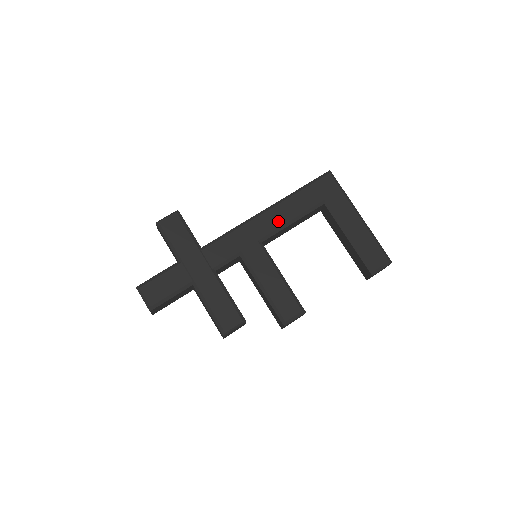
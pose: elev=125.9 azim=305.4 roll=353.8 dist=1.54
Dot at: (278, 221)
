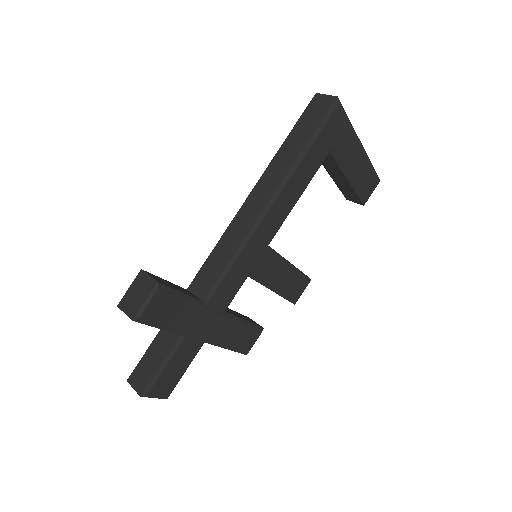
Dot at: (285, 210)
